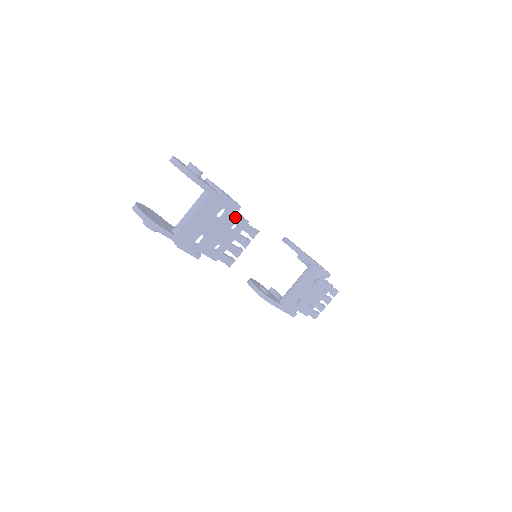
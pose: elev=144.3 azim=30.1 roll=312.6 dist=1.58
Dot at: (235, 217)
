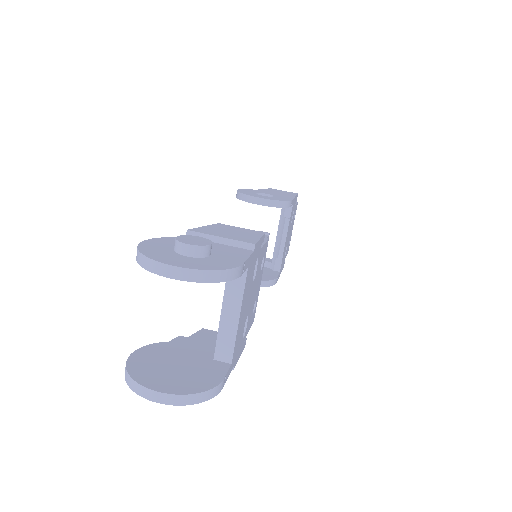
Dot at: (262, 253)
